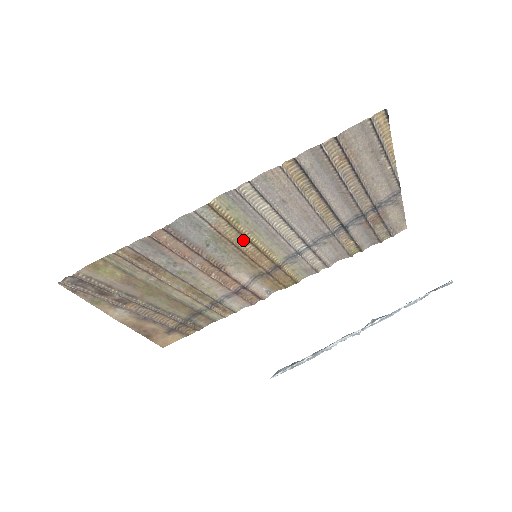
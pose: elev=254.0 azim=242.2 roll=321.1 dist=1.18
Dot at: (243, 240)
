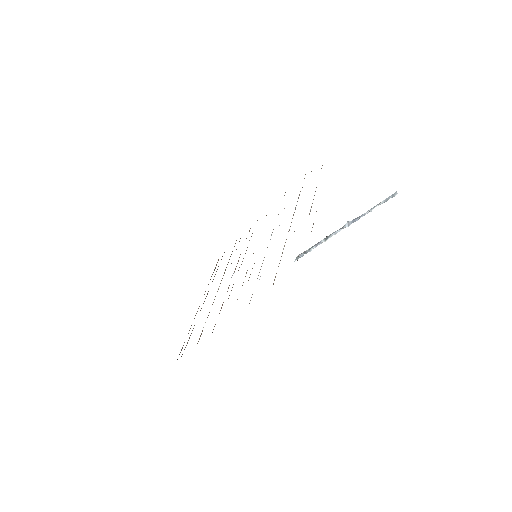
Dot at: occluded
